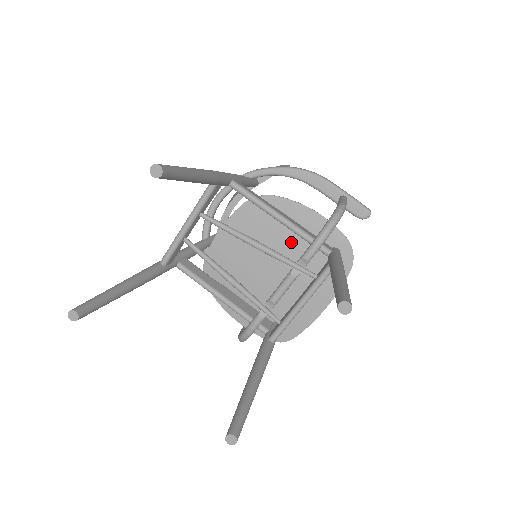
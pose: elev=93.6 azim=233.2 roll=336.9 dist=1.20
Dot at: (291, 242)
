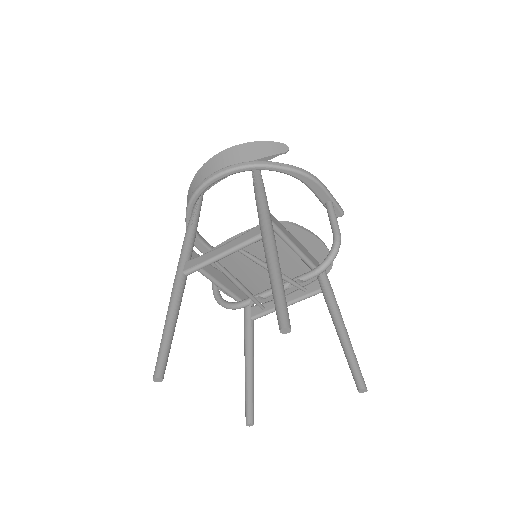
Dot at: (291, 256)
